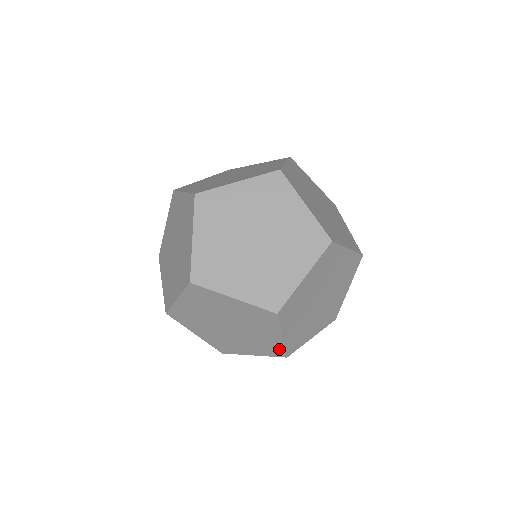
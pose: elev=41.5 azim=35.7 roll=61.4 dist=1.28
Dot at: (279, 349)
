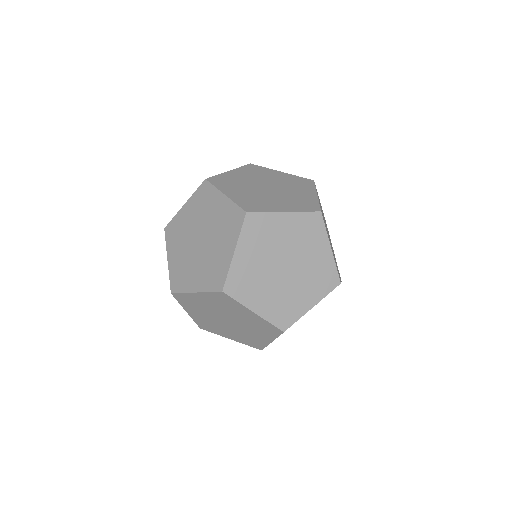
Dot at: (332, 273)
